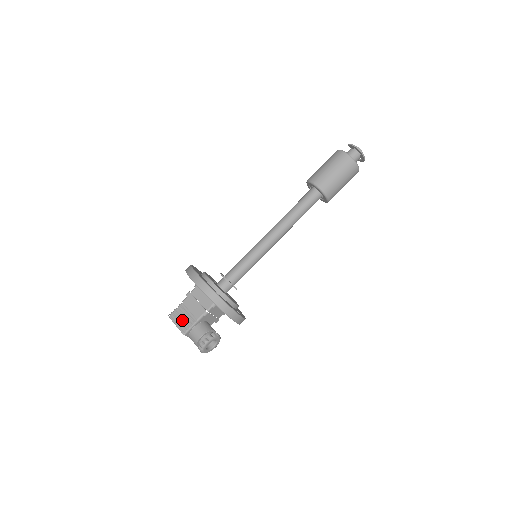
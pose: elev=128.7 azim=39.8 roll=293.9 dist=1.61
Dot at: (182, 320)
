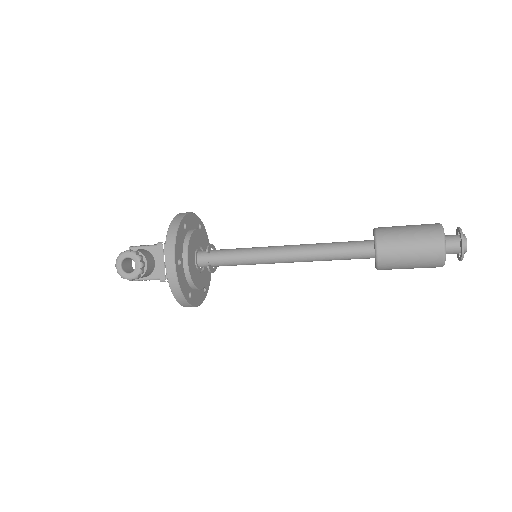
Dot at: occluded
